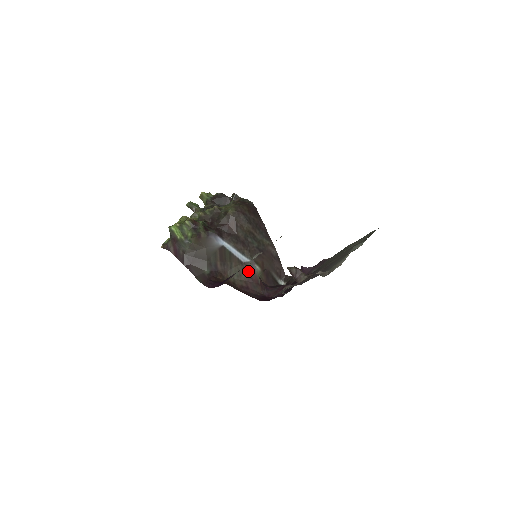
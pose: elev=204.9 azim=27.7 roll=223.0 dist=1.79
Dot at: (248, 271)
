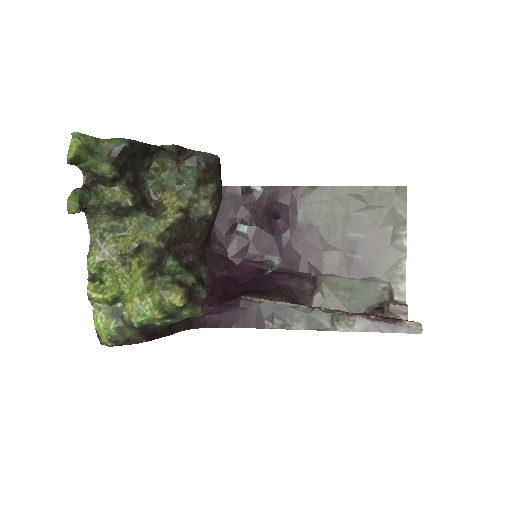
Dot at: occluded
